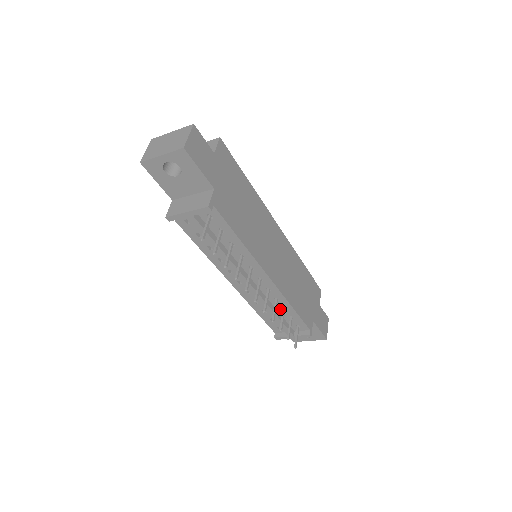
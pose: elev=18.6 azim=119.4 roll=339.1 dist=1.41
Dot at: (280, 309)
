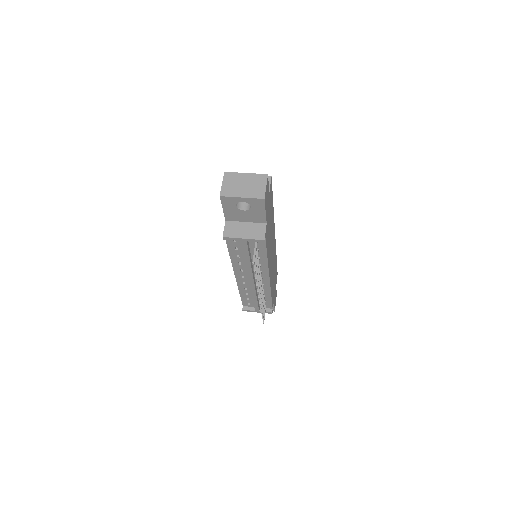
Dot at: occluded
